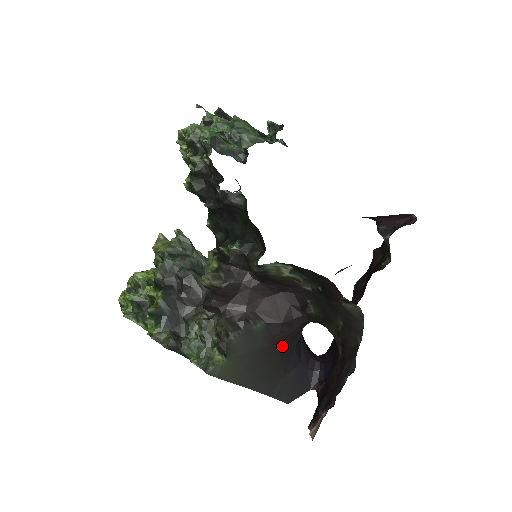
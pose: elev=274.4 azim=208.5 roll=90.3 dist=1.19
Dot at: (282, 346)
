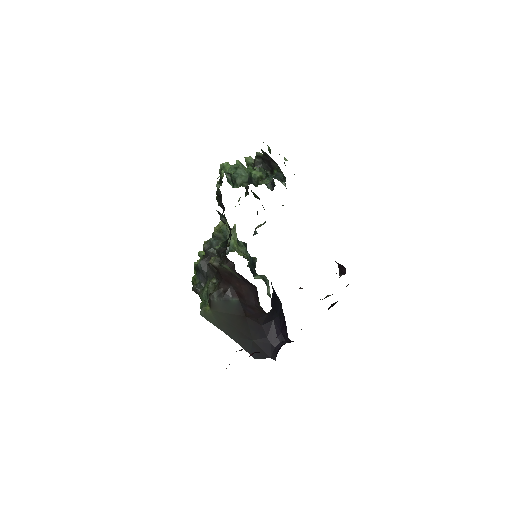
Dot at: (251, 320)
